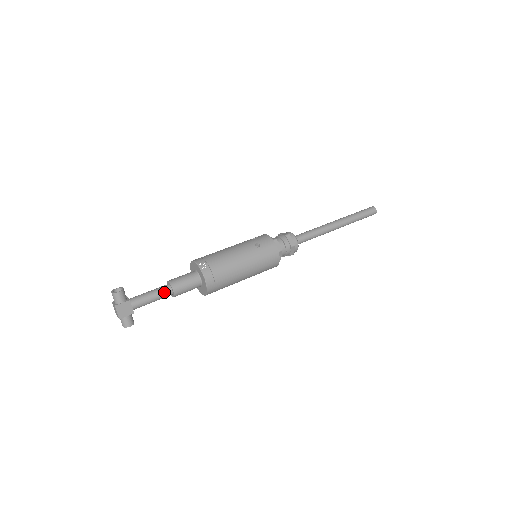
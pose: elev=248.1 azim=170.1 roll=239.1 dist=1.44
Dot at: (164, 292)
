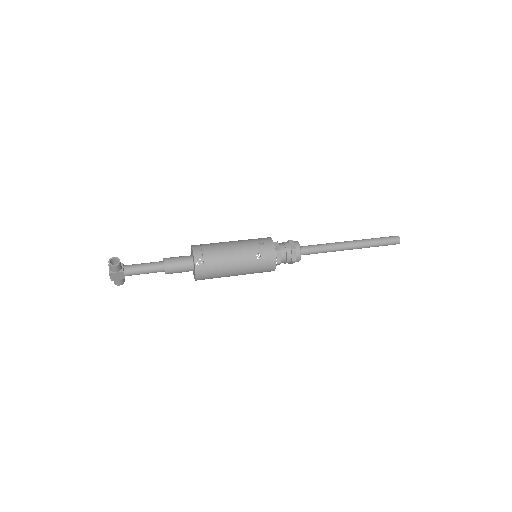
Dot at: (157, 270)
